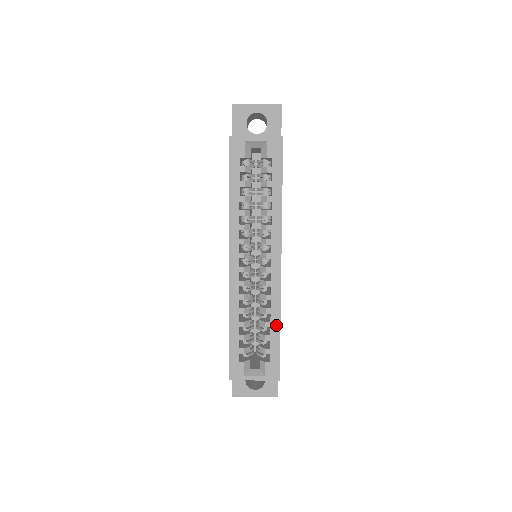
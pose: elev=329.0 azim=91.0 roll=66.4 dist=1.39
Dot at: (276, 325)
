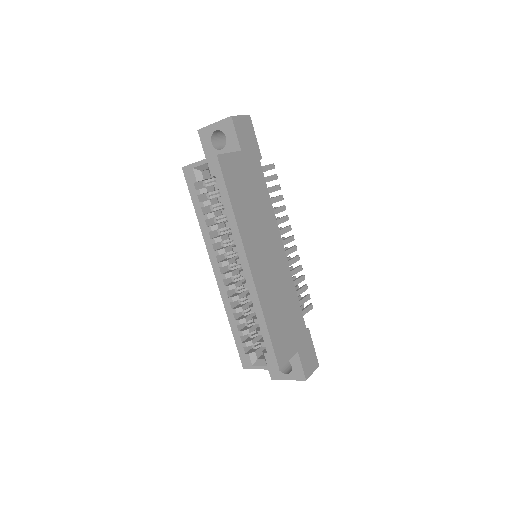
Dot at: (262, 321)
